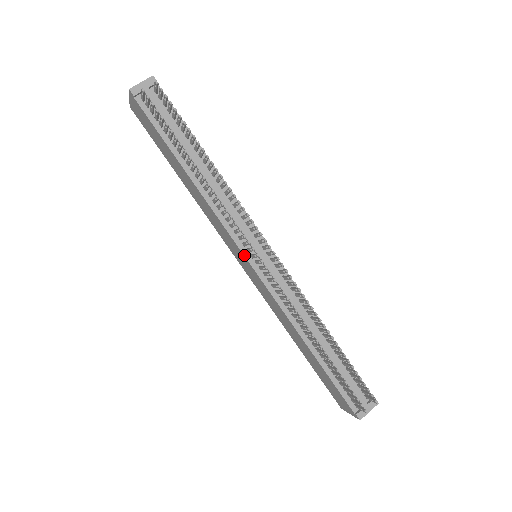
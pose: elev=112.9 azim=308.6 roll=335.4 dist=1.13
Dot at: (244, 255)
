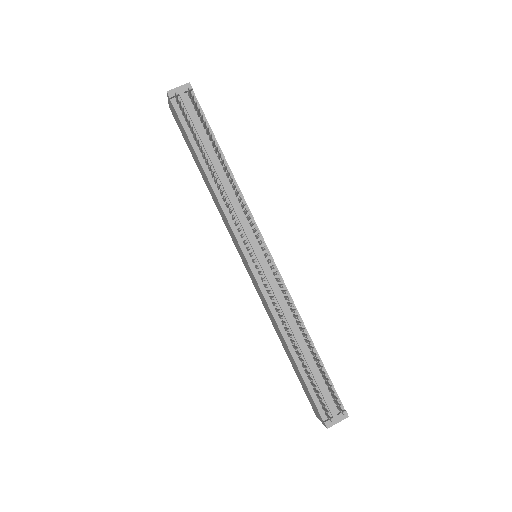
Dot at: (243, 252)
